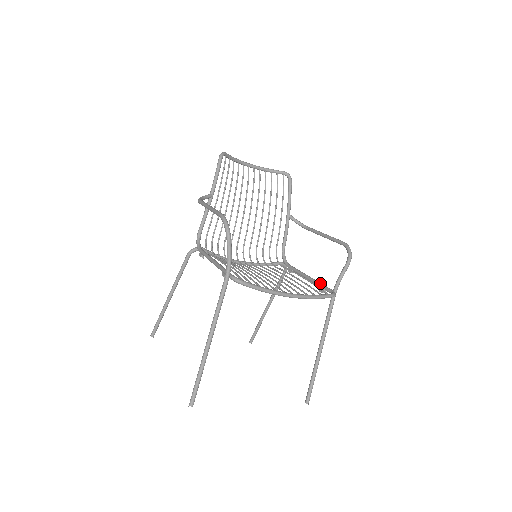
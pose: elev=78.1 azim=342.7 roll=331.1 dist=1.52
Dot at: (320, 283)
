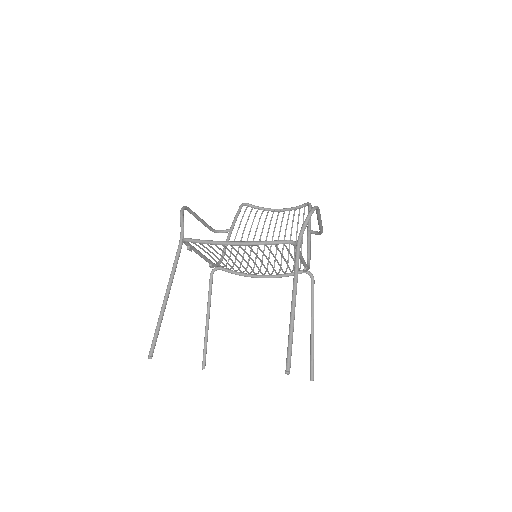
Dot at: occluded
